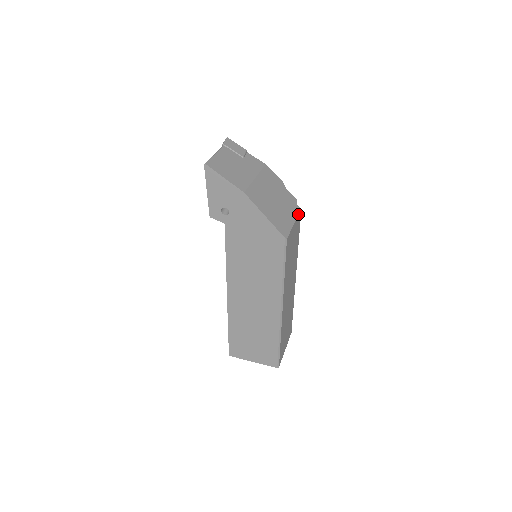
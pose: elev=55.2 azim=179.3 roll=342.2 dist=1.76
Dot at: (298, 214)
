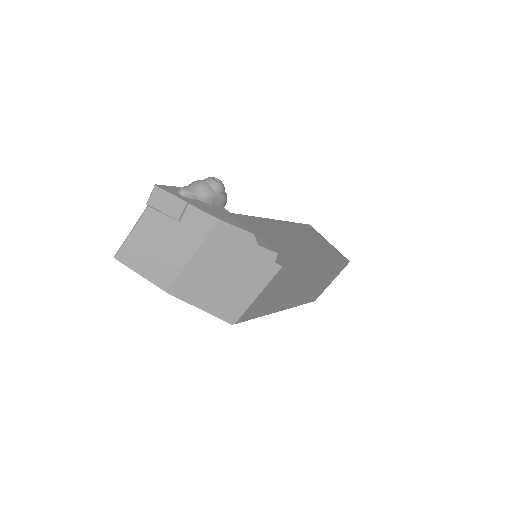
Dot at: (271, 278)
